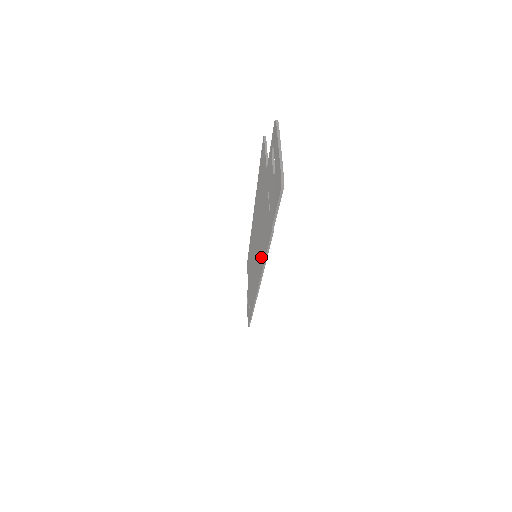
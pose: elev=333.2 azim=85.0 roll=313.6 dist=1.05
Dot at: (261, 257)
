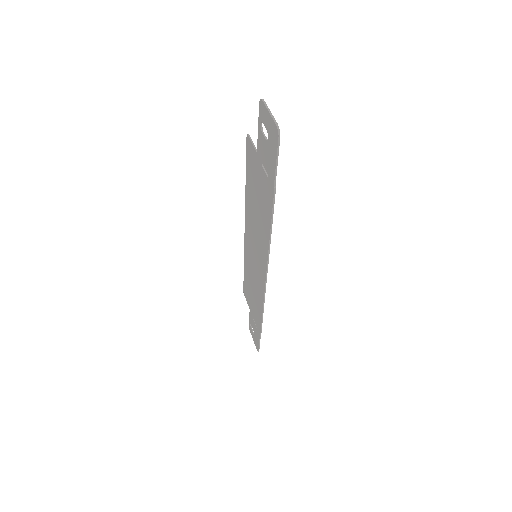
Dot at: (265, 238)
